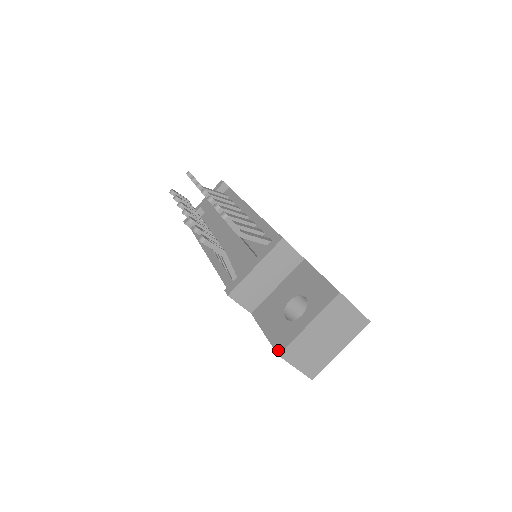
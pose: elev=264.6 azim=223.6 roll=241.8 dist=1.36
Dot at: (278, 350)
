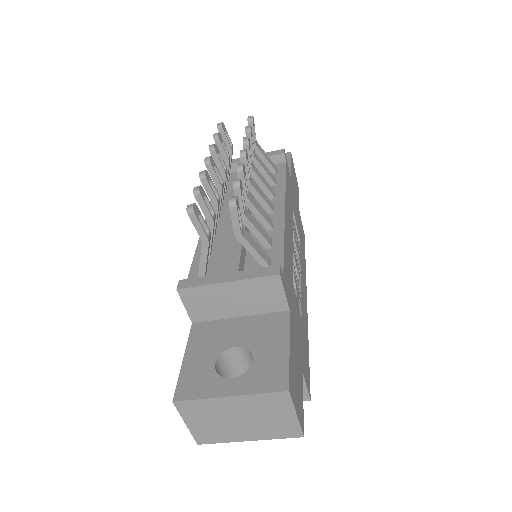
Dot at: (178, 395)
